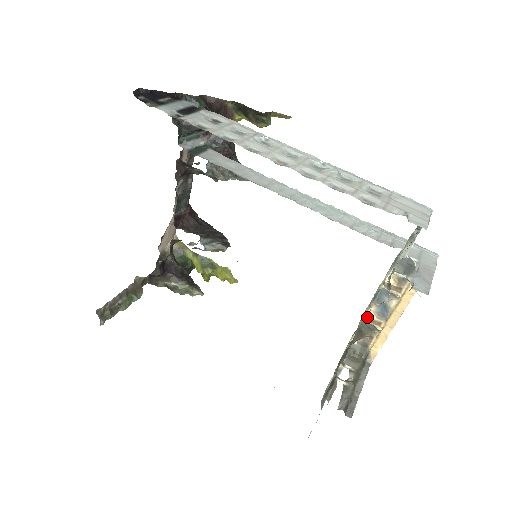
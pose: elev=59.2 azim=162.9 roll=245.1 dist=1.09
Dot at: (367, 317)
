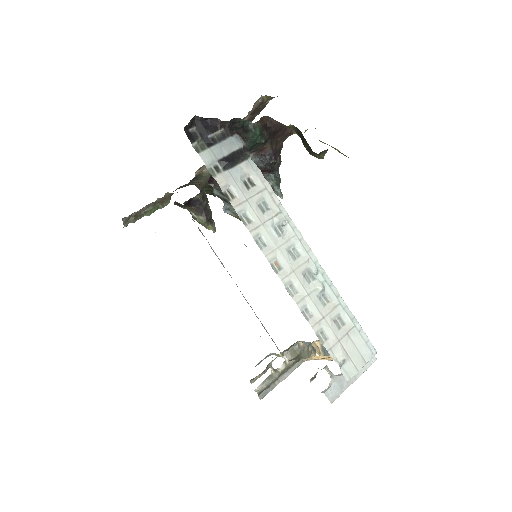
Dot at: (314, 342)
